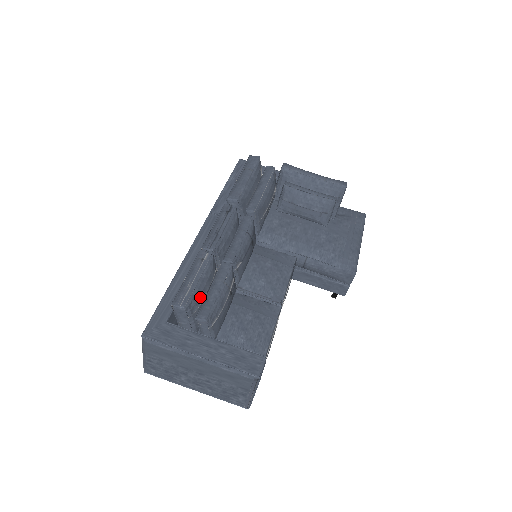
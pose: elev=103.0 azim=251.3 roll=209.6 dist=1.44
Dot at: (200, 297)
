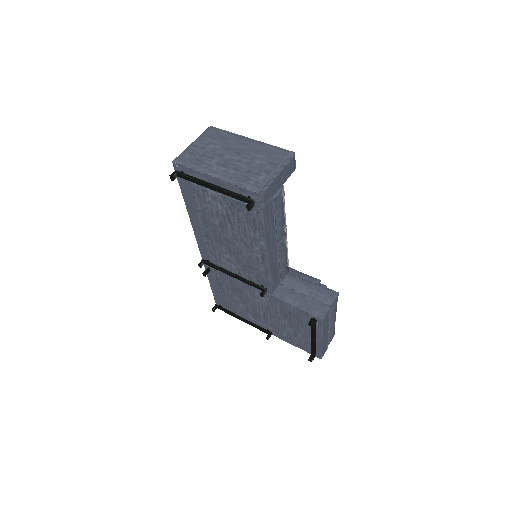
Dot at: occluded
